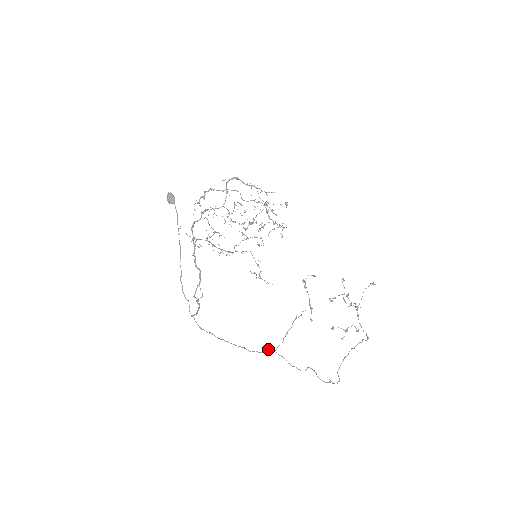
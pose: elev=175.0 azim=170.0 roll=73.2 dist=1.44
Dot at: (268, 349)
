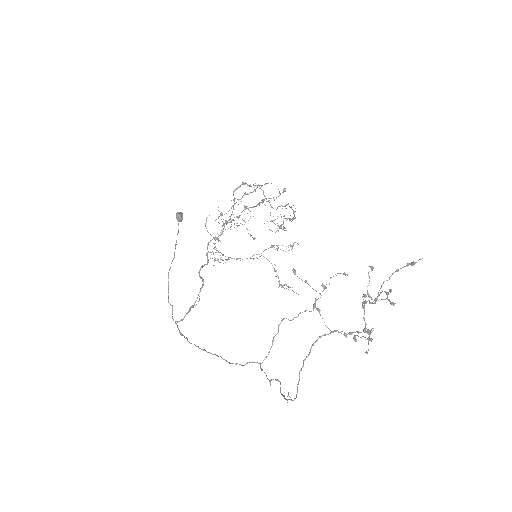
Dot at: (253, 362)
